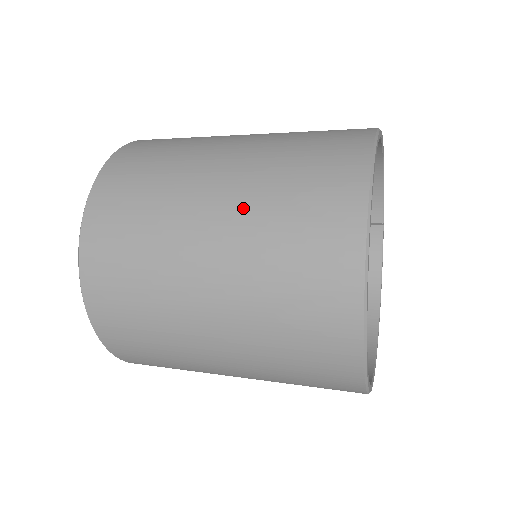
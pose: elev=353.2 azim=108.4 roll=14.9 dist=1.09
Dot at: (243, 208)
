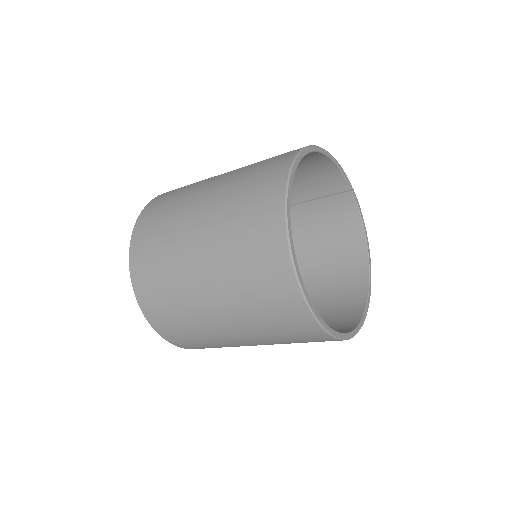
Dot at: (217, 257)
